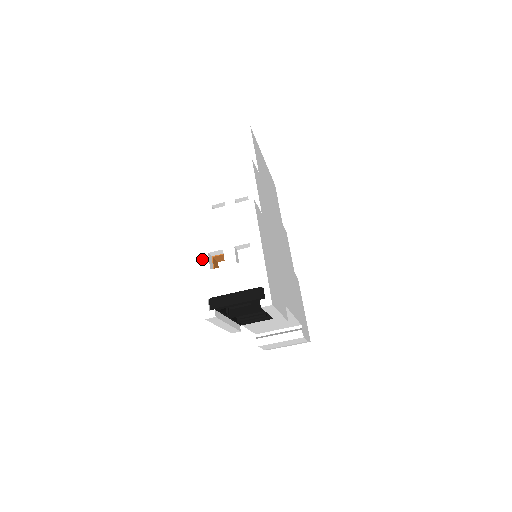
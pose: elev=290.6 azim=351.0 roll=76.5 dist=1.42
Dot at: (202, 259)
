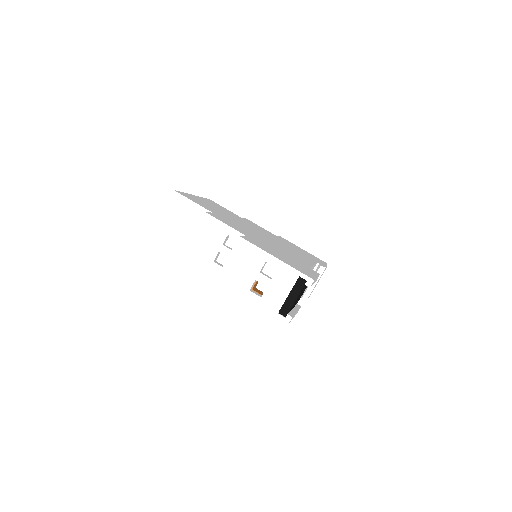
Dot at: (250, 297)
